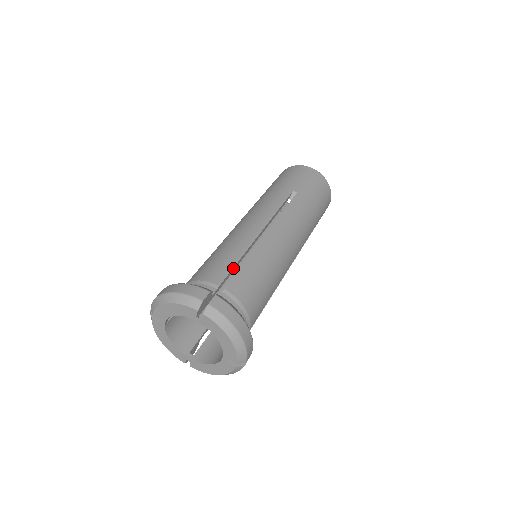
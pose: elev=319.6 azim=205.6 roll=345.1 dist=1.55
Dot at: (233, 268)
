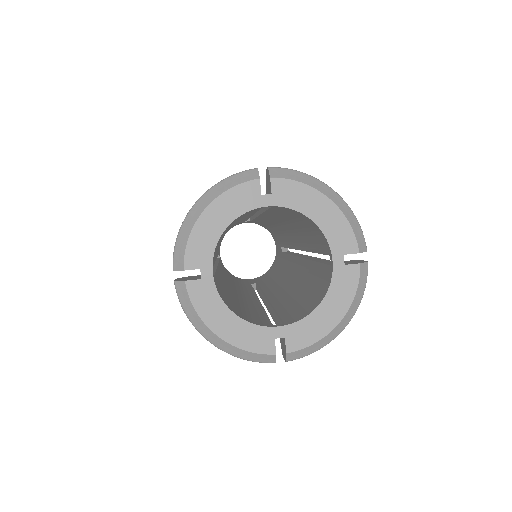
Dot at: occluded
